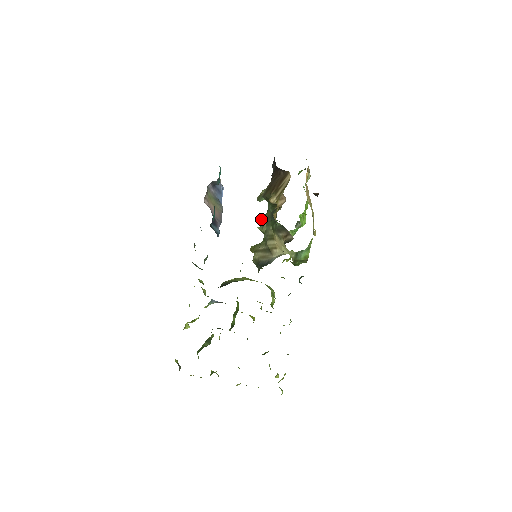
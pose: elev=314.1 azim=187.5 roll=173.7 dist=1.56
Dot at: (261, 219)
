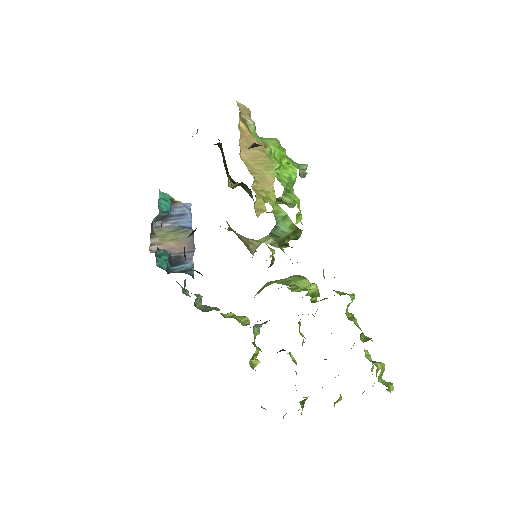
Dot at: occluded
